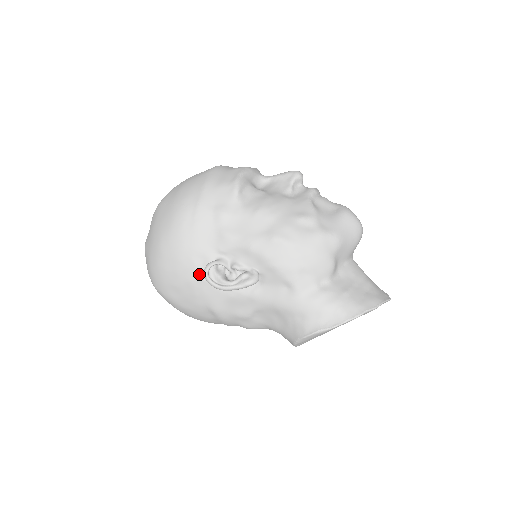
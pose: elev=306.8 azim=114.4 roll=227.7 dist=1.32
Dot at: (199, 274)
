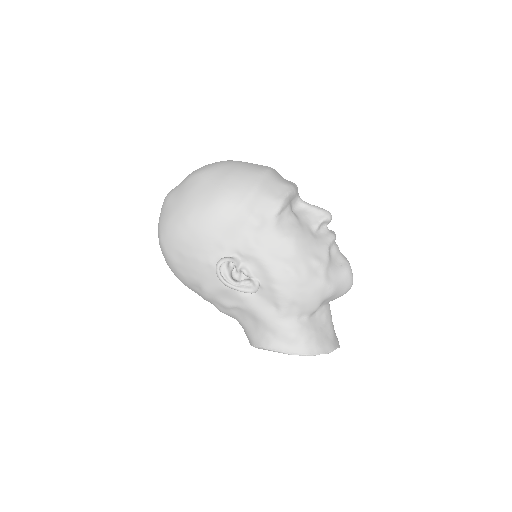
Dot at: (210, 259)
